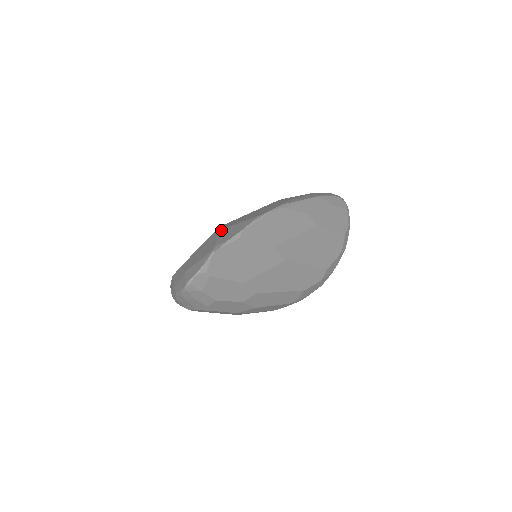
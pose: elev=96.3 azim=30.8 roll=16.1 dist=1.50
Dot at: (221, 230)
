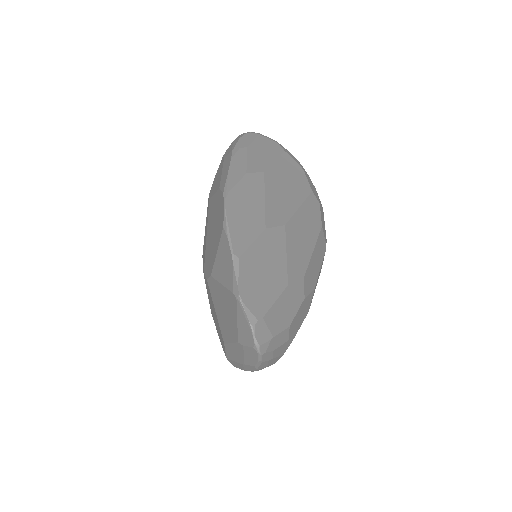
Dot at: (213, 275)
